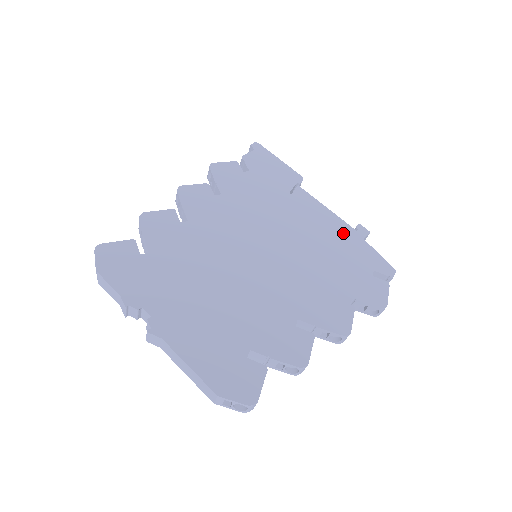
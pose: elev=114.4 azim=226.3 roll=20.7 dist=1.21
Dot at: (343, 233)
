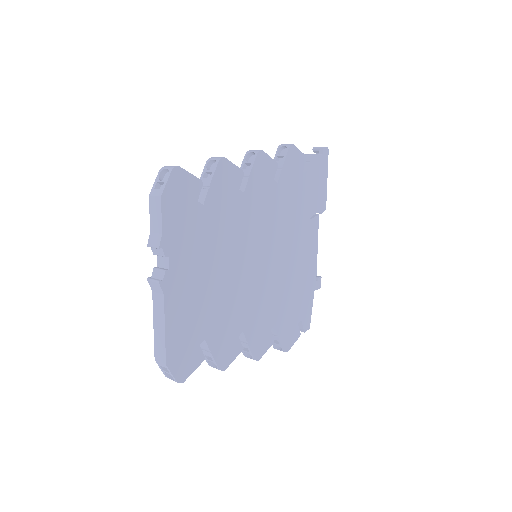
Dot at: (310, 278)
